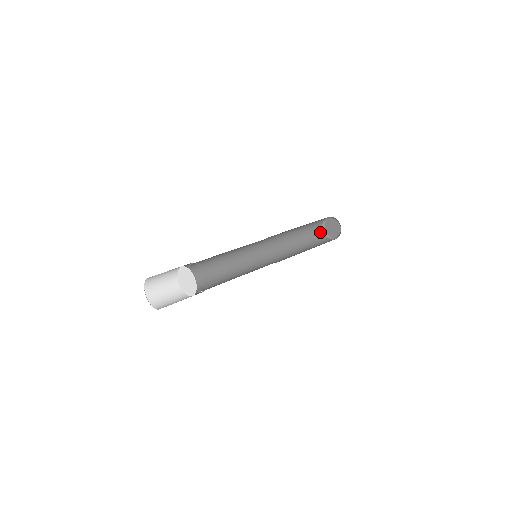
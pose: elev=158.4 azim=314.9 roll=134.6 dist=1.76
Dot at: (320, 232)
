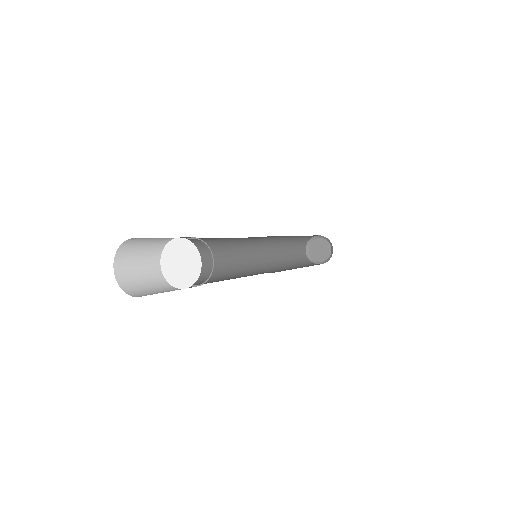
Dot at: (306, 258)
